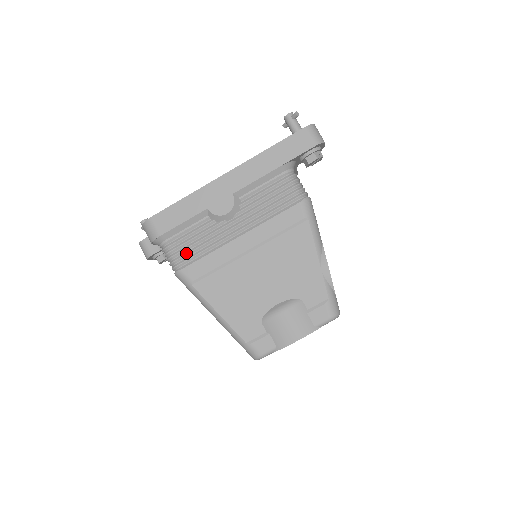
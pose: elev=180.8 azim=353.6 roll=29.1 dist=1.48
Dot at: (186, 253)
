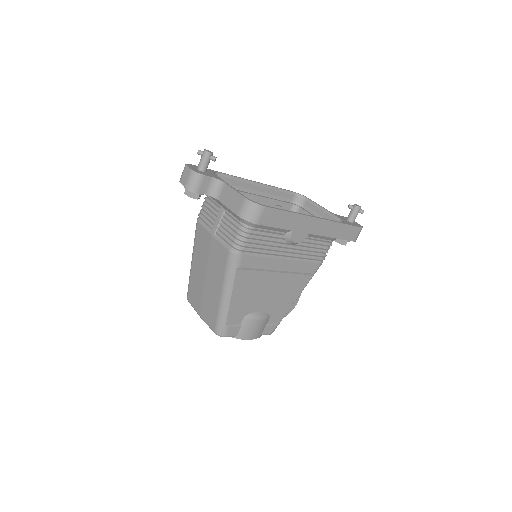
Dot at: (254, 246)
